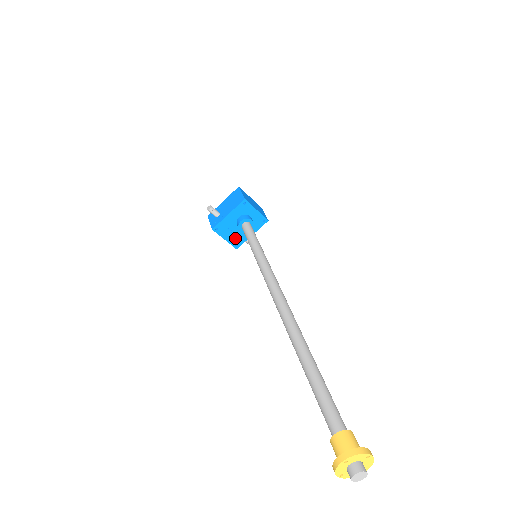
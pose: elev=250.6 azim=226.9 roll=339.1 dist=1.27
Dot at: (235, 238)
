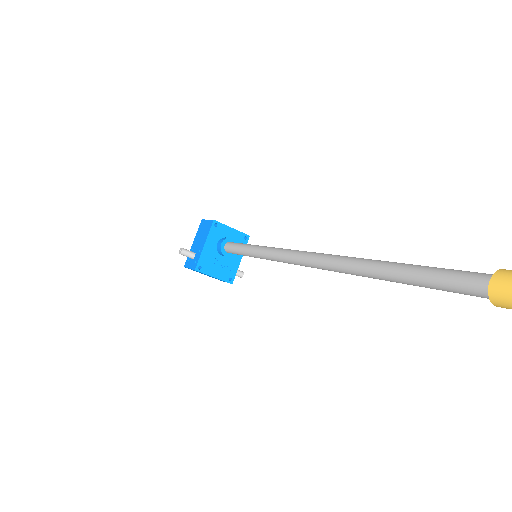
Dot at: (224, 271)
